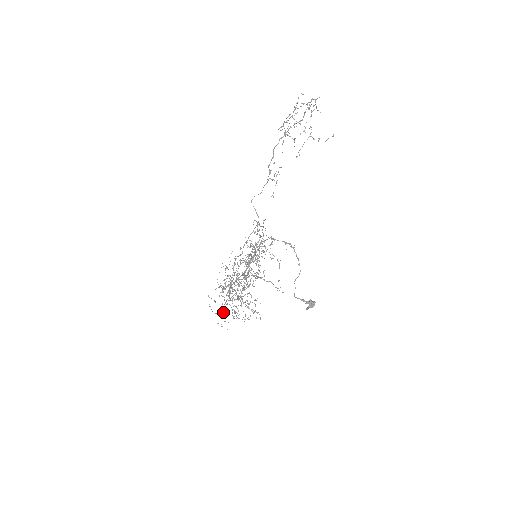
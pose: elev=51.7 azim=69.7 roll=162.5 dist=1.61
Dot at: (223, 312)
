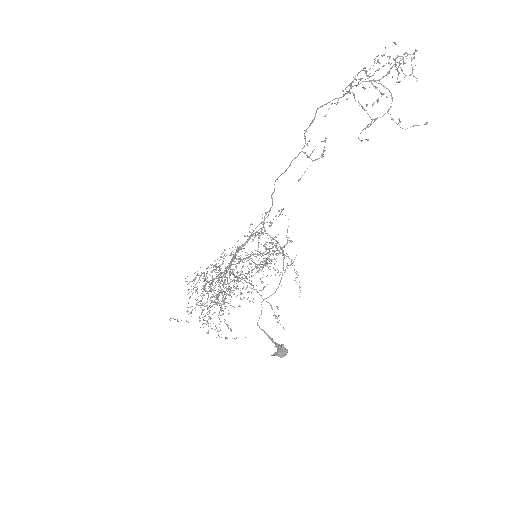
Dot at: (195, 310)
